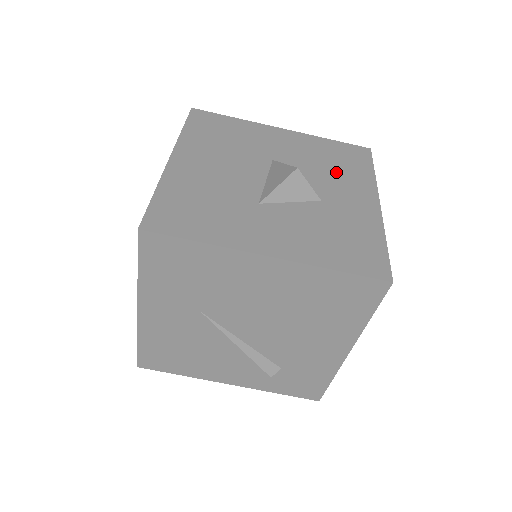
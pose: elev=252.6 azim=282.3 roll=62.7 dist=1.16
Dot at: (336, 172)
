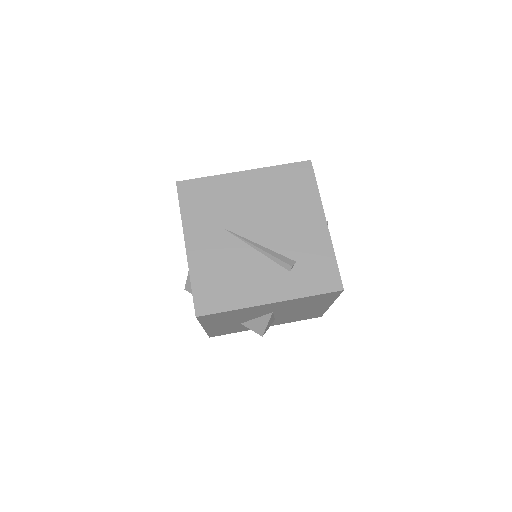
Dot at: occluded
